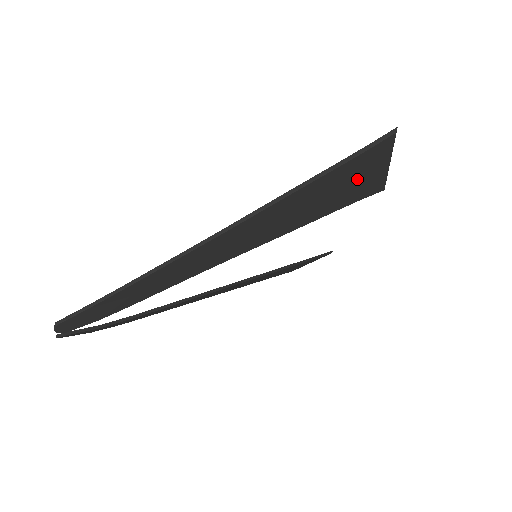
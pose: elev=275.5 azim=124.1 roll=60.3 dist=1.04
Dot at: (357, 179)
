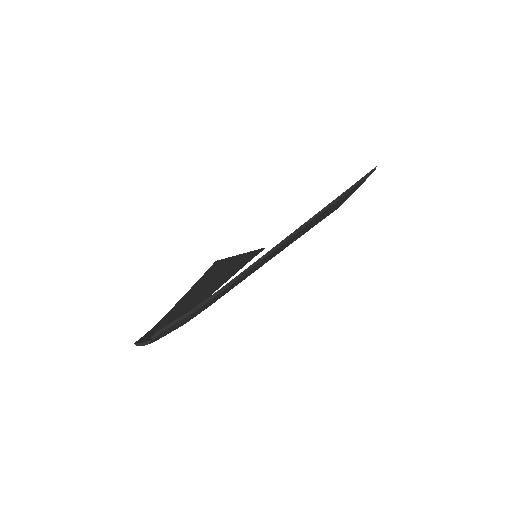
Dot at: (342, 200)
